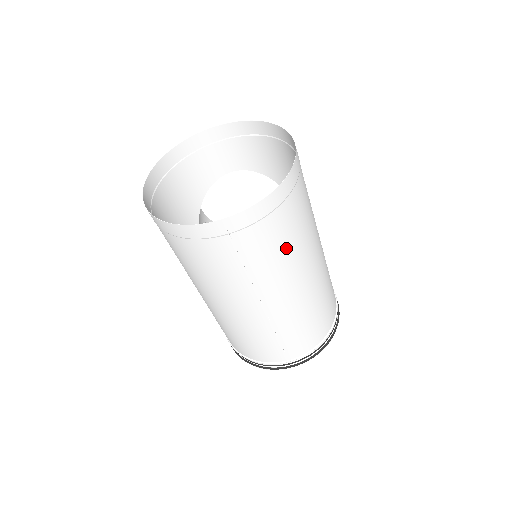
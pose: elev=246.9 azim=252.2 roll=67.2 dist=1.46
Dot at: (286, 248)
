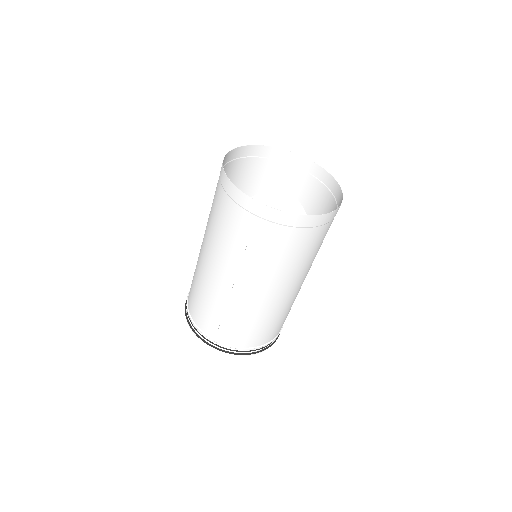
Dot at: (280, 259)
